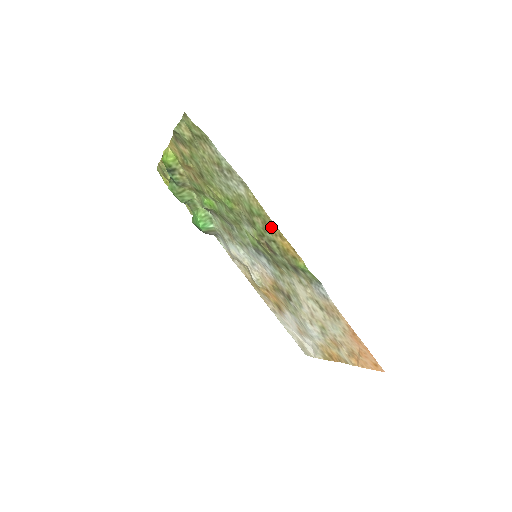
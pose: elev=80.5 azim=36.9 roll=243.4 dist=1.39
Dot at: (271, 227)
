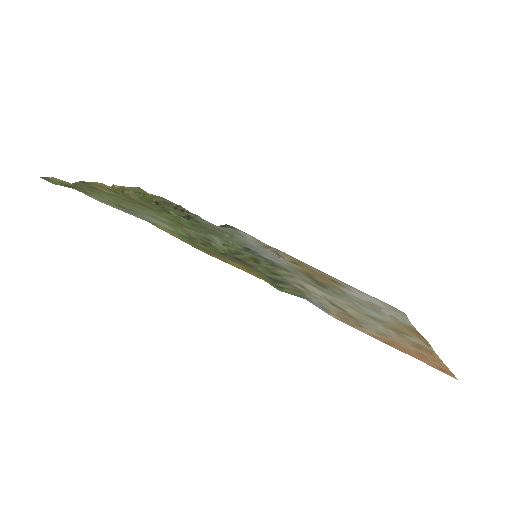
Dot at: (211, 254)
